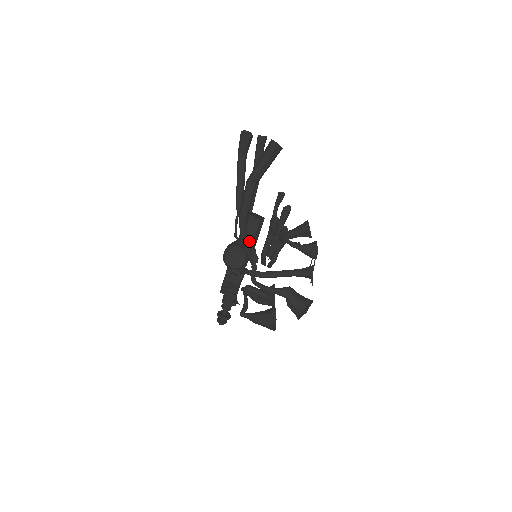
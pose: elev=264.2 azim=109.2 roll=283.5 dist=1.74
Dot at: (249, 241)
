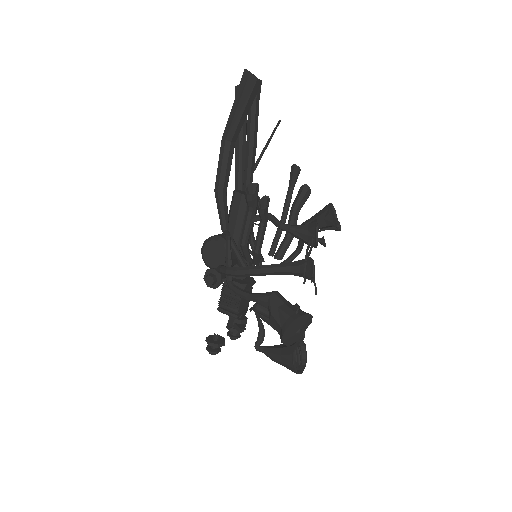
Dot at: (235, 229)
